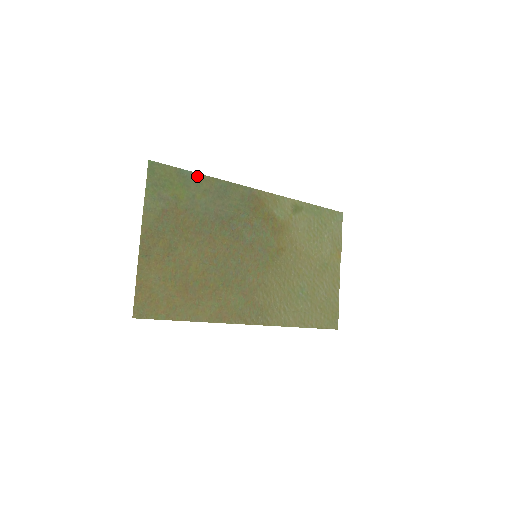
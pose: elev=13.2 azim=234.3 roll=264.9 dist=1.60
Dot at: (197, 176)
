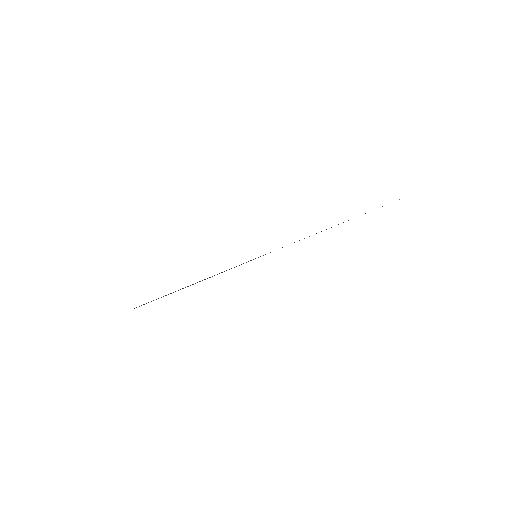
Dot at: occluded
